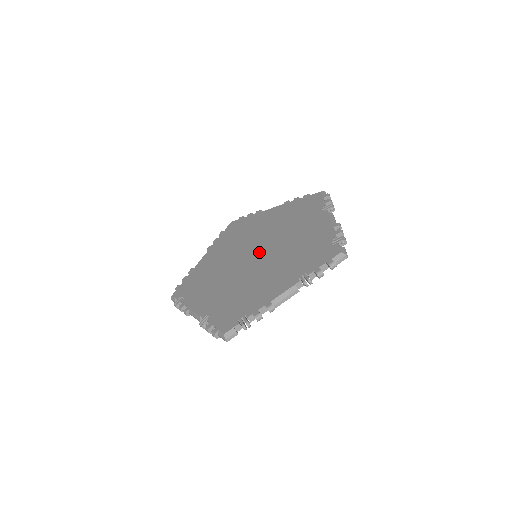
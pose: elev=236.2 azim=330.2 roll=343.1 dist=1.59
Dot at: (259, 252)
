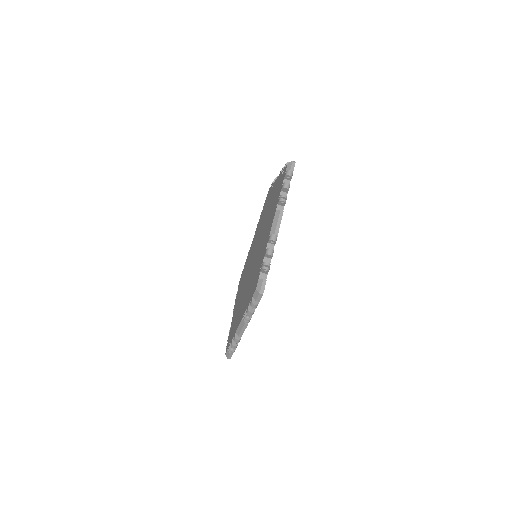
Dot at: (255, 251)
